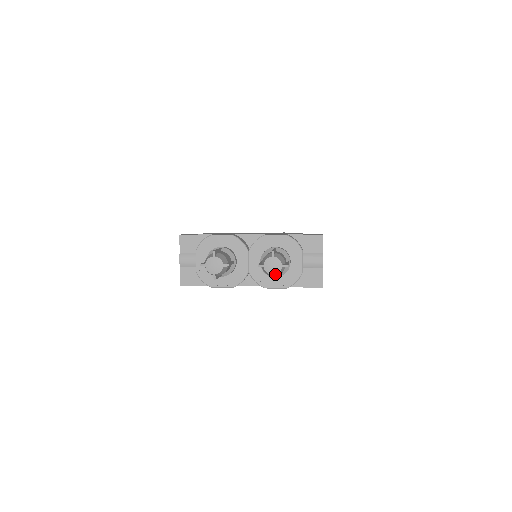
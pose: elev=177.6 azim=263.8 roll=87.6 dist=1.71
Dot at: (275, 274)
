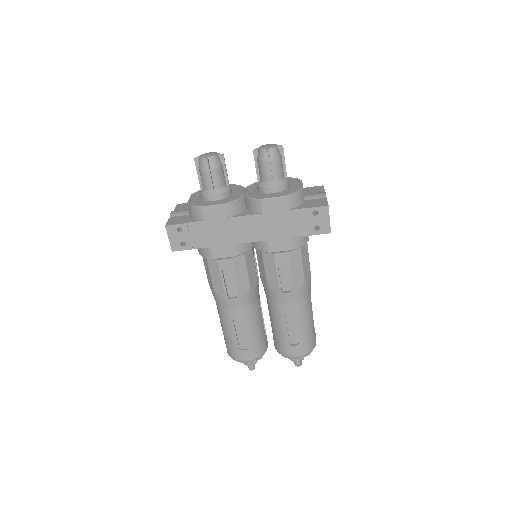
Dot at: (270, 148)
